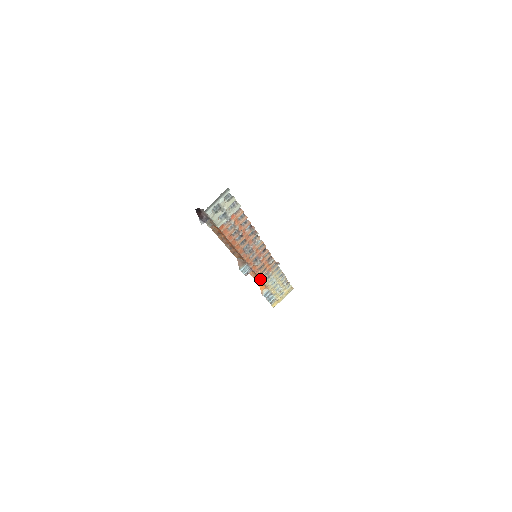
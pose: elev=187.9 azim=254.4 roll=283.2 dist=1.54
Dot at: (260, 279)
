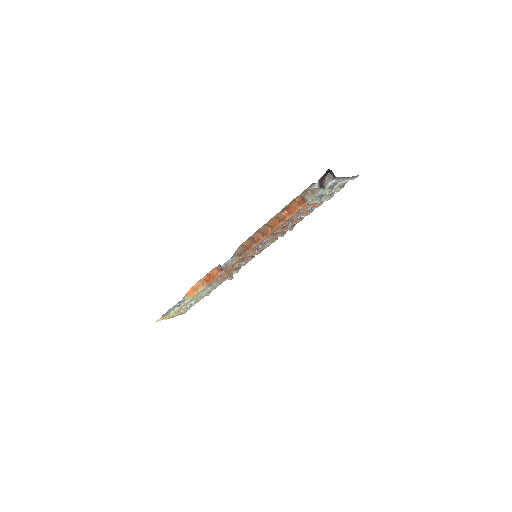
Dot at: (208, 282)
